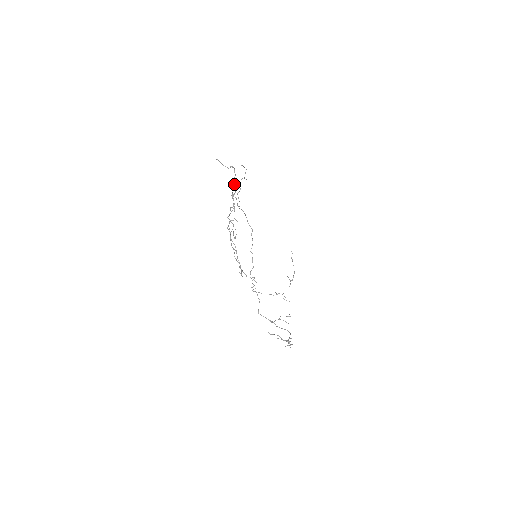
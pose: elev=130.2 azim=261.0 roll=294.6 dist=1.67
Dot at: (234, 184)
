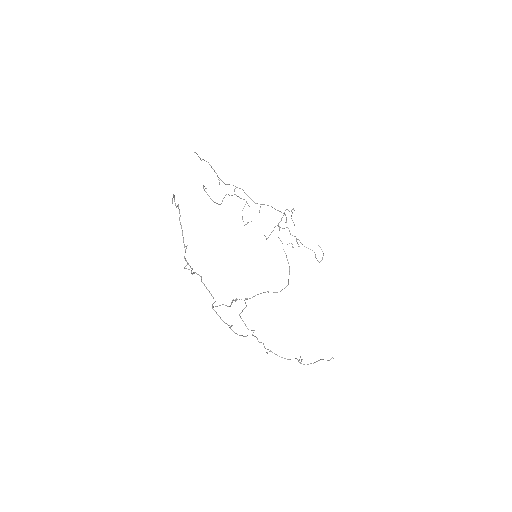
Dot at: (284, 213)
